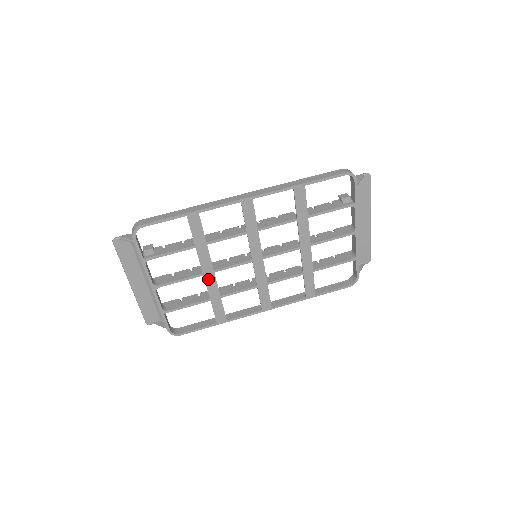
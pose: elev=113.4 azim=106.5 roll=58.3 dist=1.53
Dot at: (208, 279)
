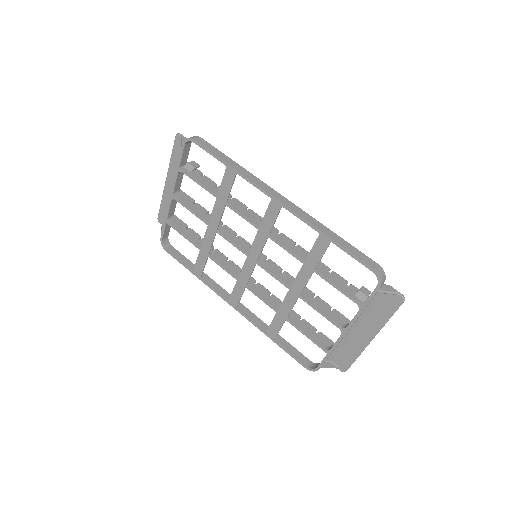
Dot at: (209, 232)
